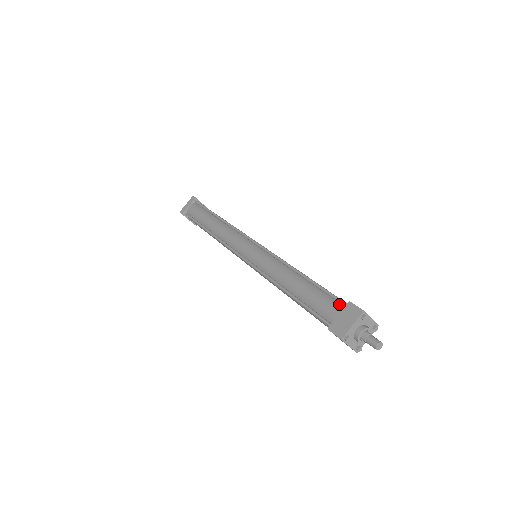
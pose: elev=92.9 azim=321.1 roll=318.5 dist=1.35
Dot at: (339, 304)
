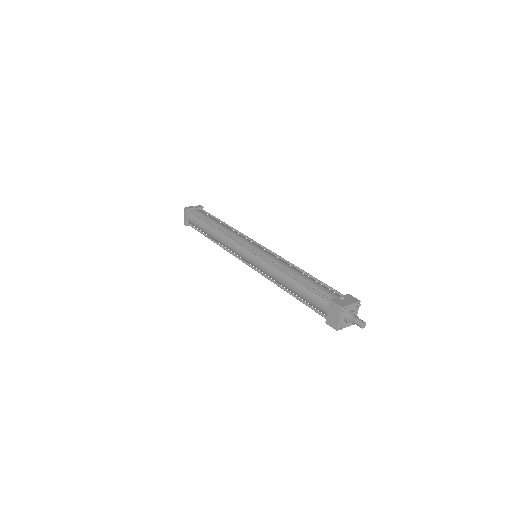
Dot at: (325, 300)
